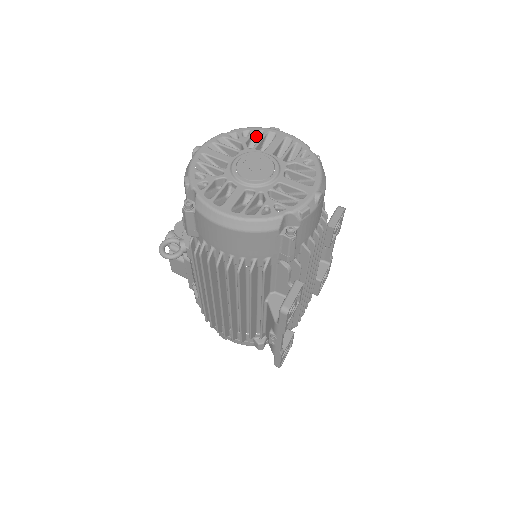
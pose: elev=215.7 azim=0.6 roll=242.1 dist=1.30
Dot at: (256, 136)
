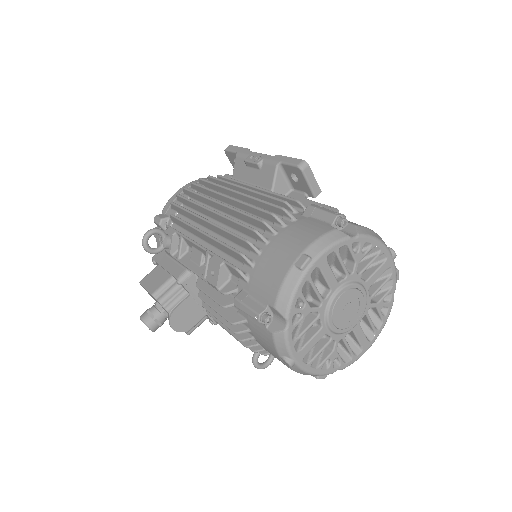
Dot at: (303, 290)
